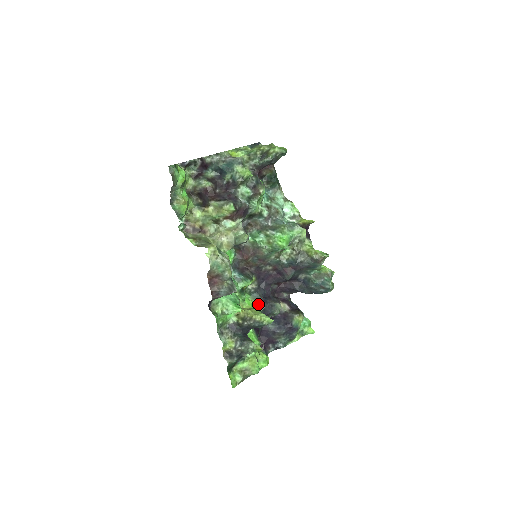
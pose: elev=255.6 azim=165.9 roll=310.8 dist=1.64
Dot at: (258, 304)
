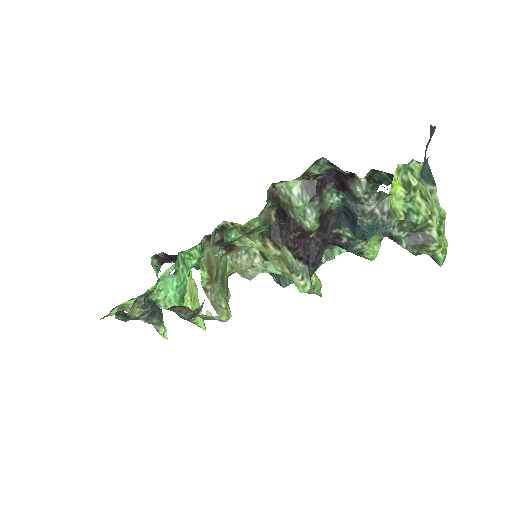
Dot at: occluded
